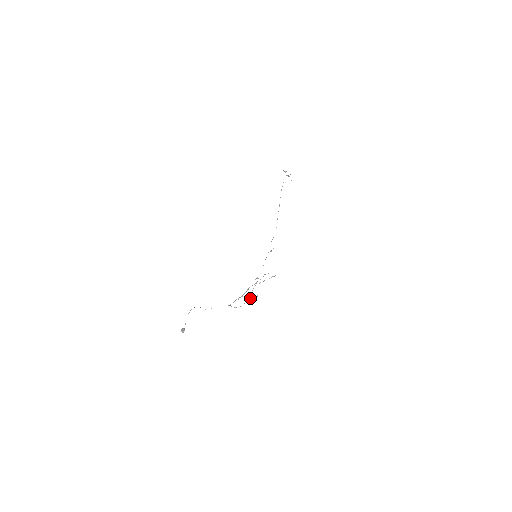
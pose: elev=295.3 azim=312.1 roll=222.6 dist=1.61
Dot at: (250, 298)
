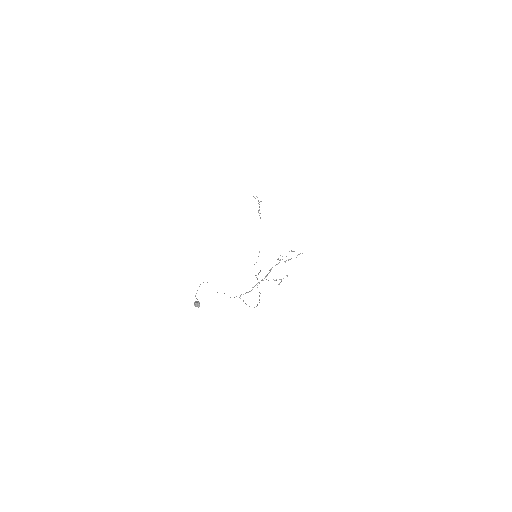
Dot at: occluded
